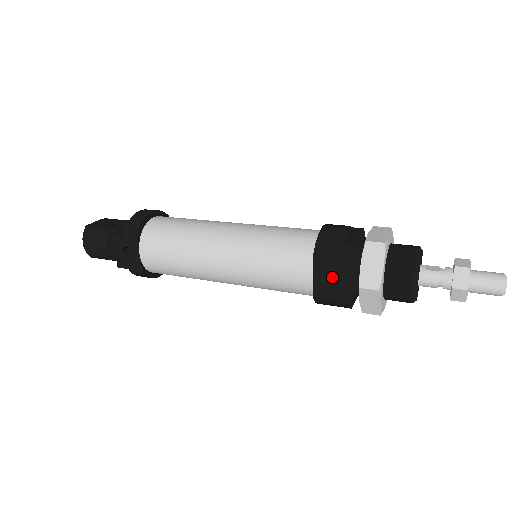
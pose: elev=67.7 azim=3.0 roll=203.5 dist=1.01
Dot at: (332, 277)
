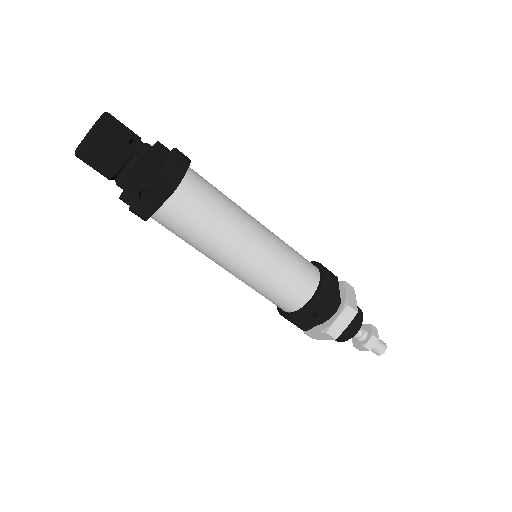
Dot at: (309, 311)
